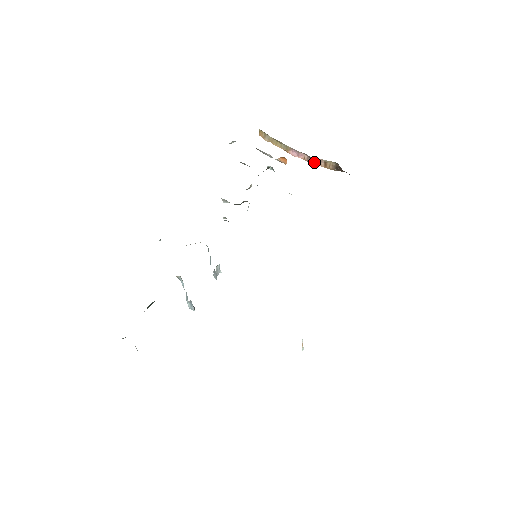
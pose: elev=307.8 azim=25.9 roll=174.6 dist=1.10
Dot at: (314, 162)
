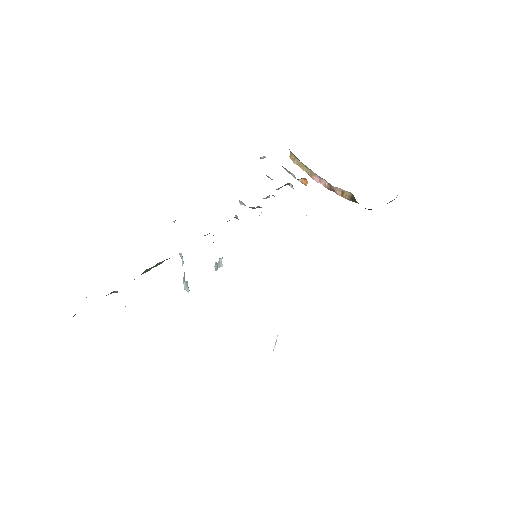
Dot at: (333, 190)
